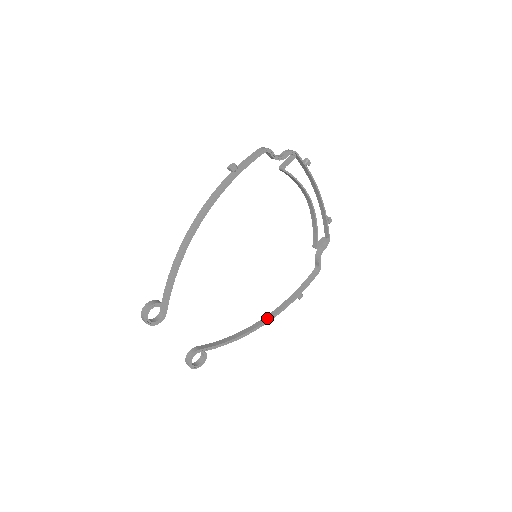
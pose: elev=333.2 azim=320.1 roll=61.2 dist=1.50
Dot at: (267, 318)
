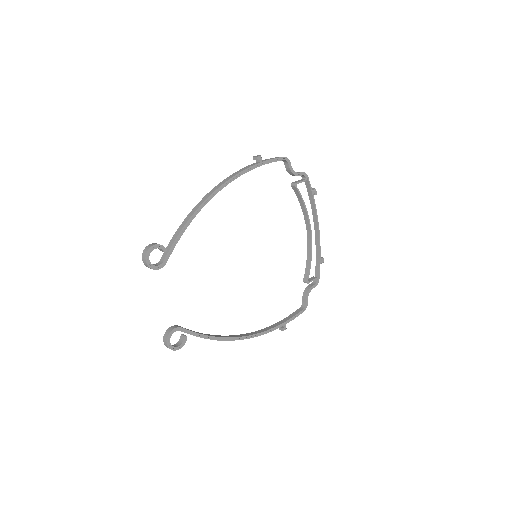
Dot at: (250, 334)
